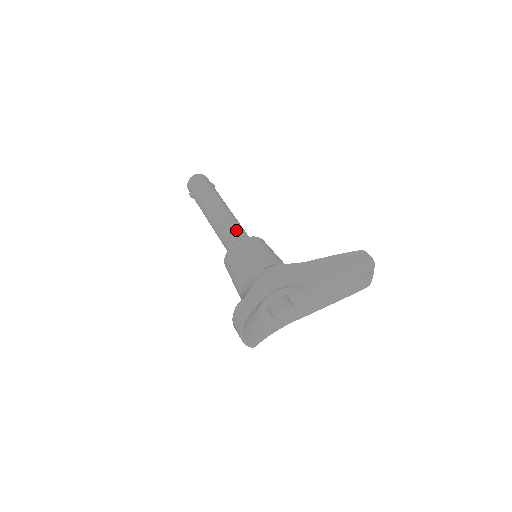
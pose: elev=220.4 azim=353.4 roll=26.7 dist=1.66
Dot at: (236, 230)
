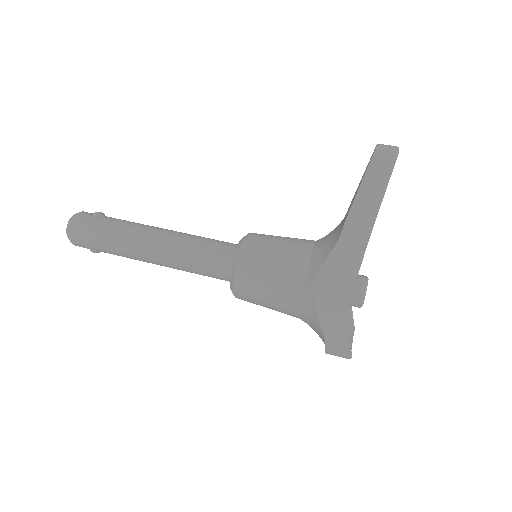
Dot at: (206, 258)
